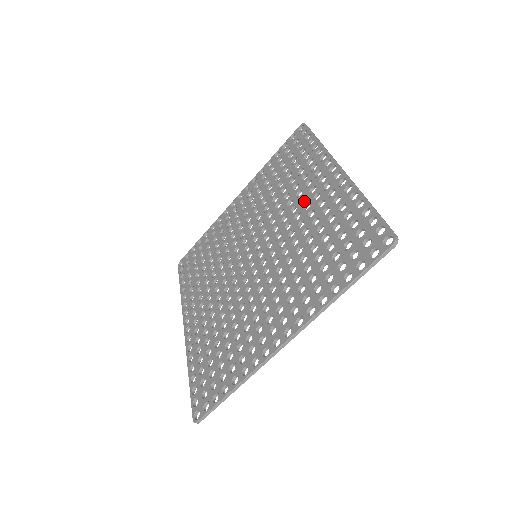
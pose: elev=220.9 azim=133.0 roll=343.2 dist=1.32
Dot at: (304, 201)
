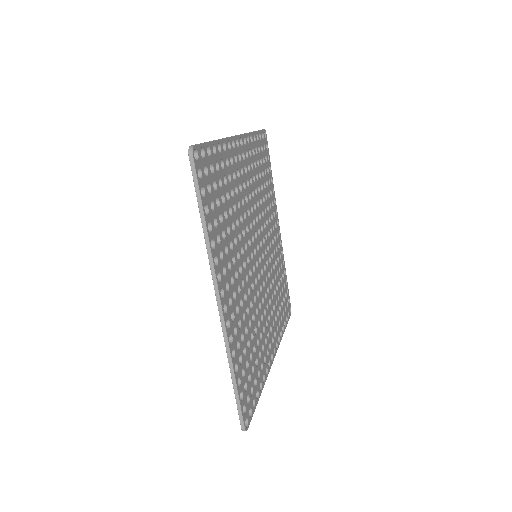
Dot at: (243, 184)
